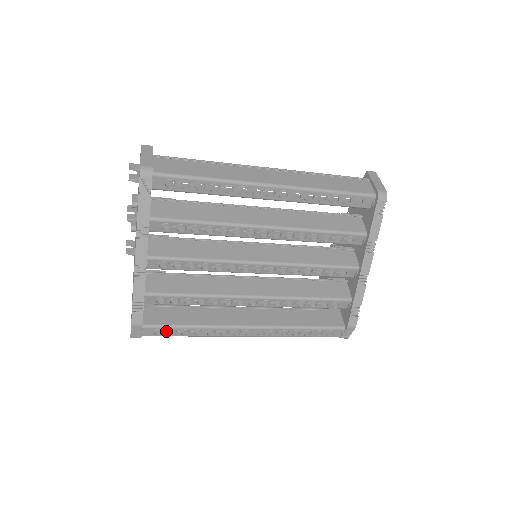
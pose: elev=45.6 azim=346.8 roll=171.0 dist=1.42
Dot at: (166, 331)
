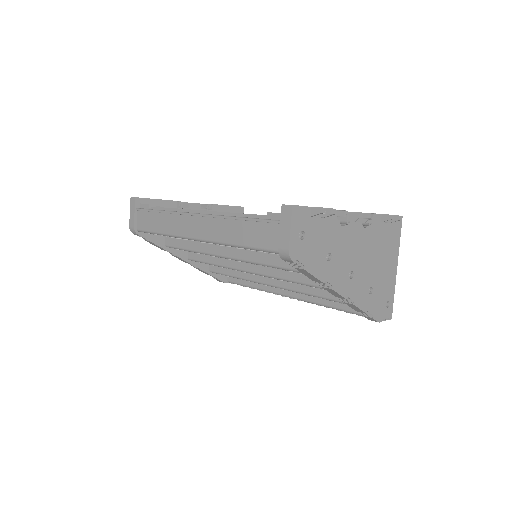
Dot at: occluded
